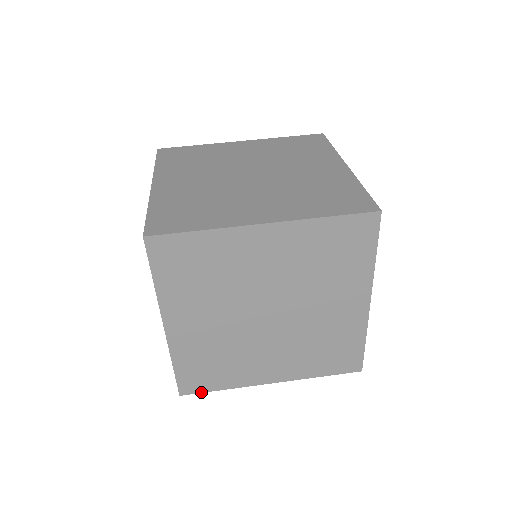
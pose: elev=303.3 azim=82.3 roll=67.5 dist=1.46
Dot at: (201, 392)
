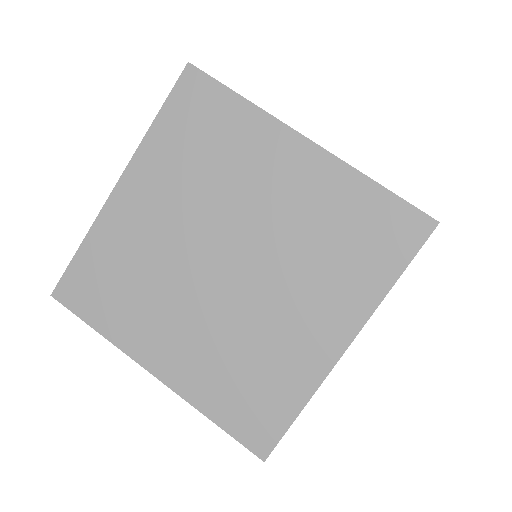
Dot at: (74, 312)
